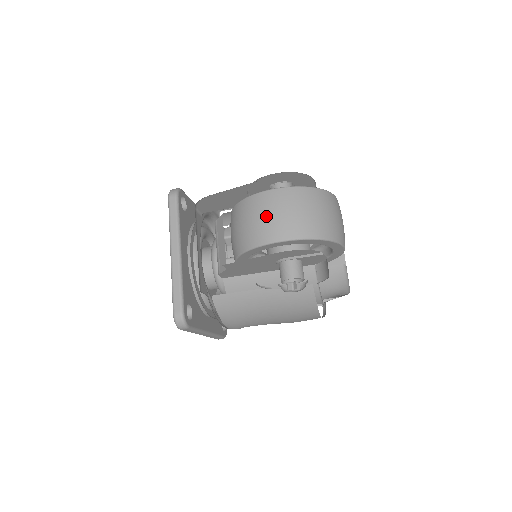
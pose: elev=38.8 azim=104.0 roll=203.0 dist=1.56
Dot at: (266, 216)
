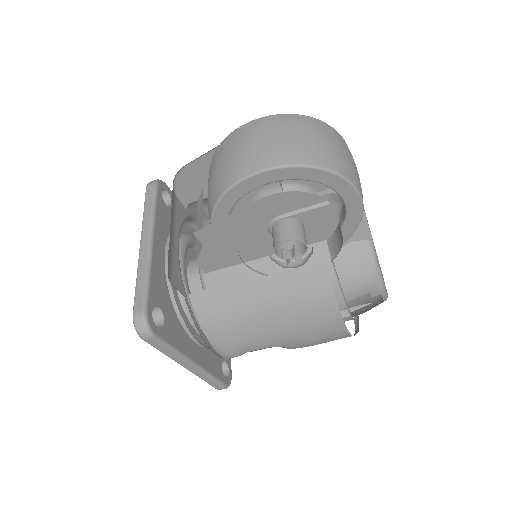
Dot at: (242, 148)
